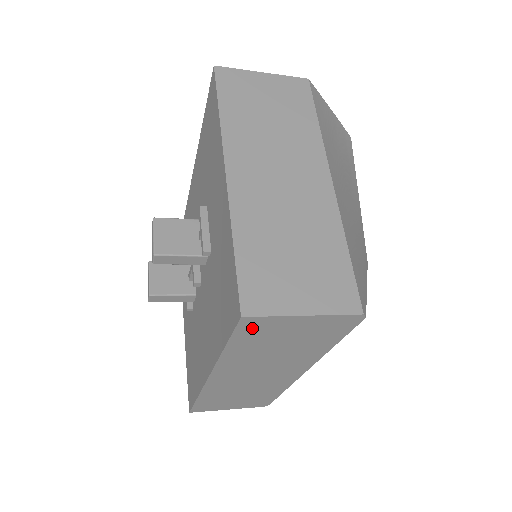
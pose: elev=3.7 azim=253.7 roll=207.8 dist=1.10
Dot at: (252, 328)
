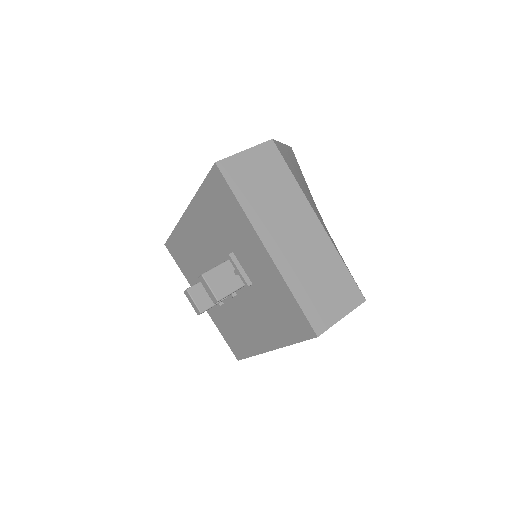
Dot at: occluded
